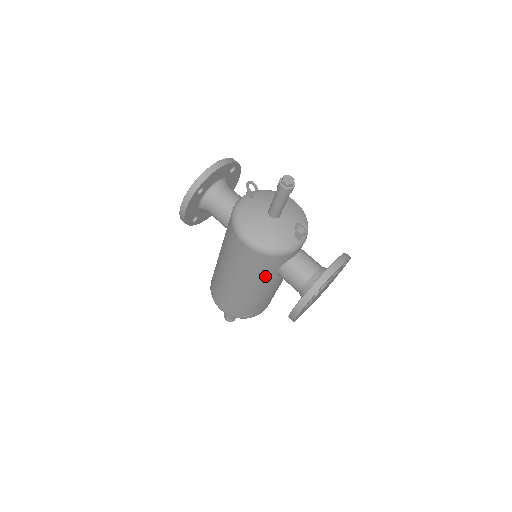
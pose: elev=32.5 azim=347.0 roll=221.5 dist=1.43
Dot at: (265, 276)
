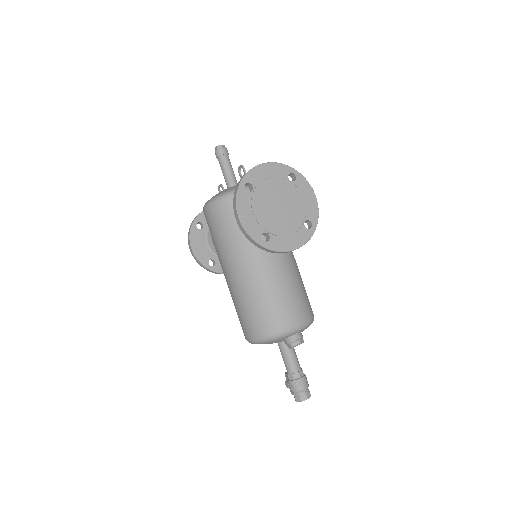
Dot at: (238, 236)
